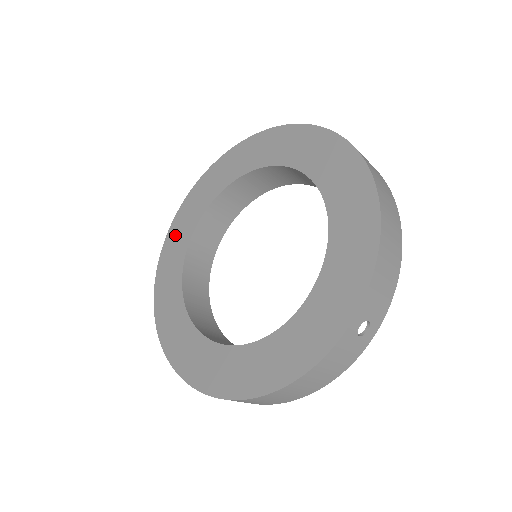
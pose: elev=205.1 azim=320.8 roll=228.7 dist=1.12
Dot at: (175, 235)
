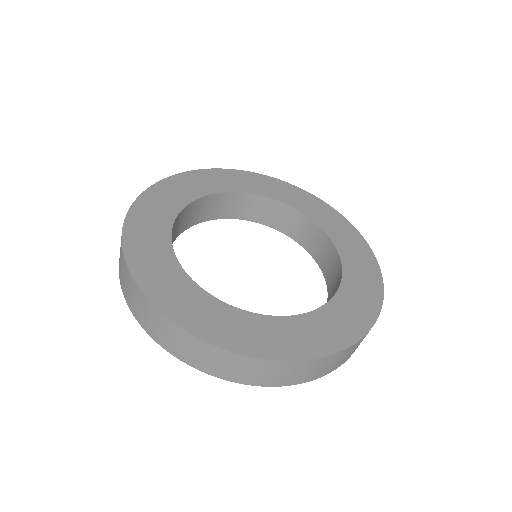
Dot at: (140, 232)
